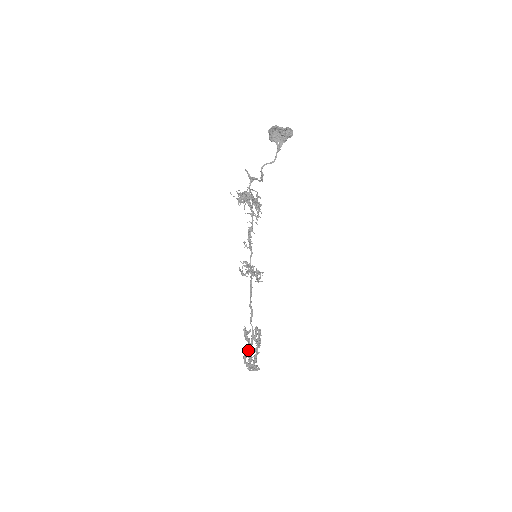
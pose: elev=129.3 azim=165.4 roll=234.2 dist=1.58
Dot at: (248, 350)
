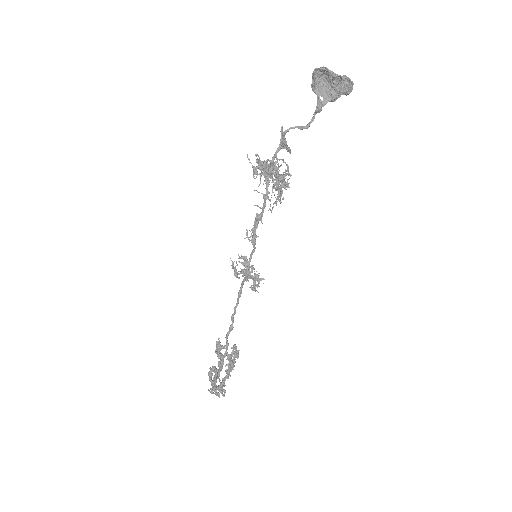
Dot at: (214, 369)
